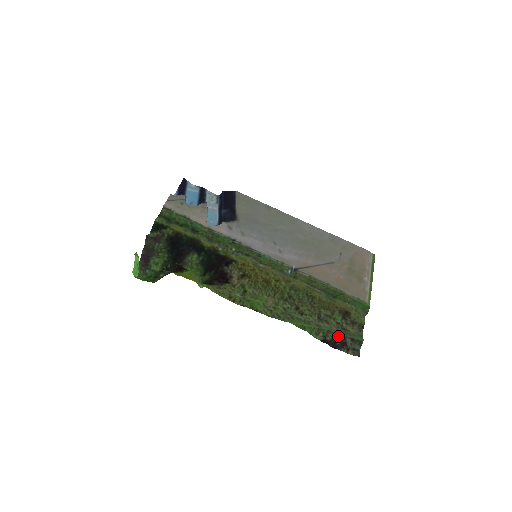
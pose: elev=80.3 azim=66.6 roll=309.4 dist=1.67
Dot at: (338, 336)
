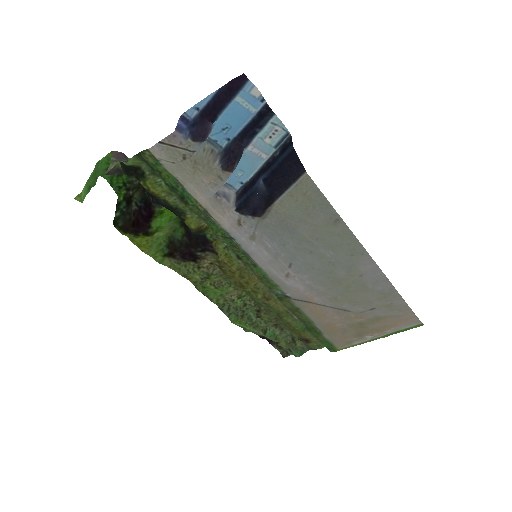
Dot at: occluded
